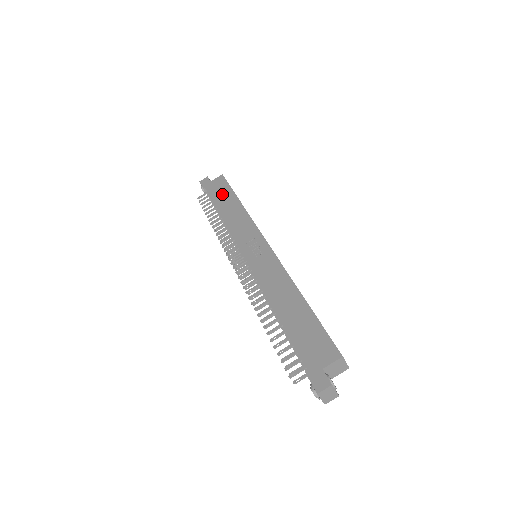
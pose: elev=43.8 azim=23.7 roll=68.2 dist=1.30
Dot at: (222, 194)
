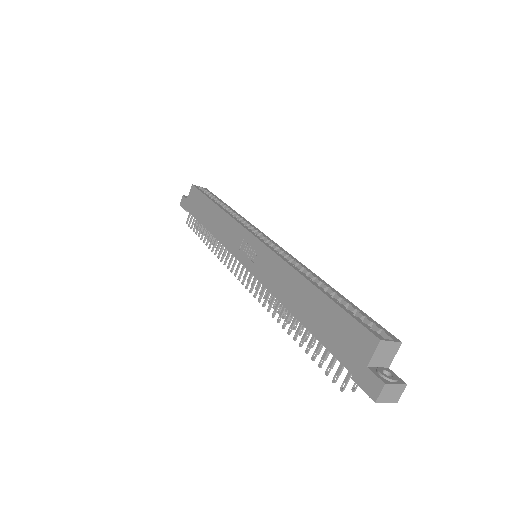
Dot at: (200, 207)
